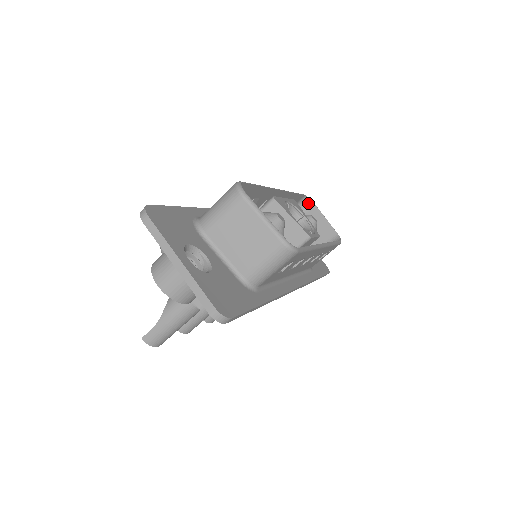
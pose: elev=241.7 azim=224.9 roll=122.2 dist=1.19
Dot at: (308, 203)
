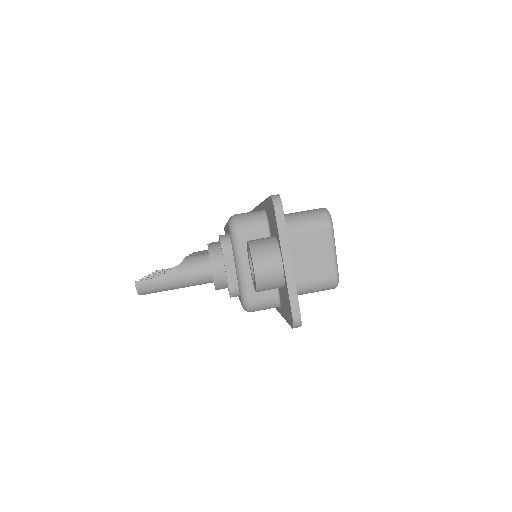
Dot at: occluded
